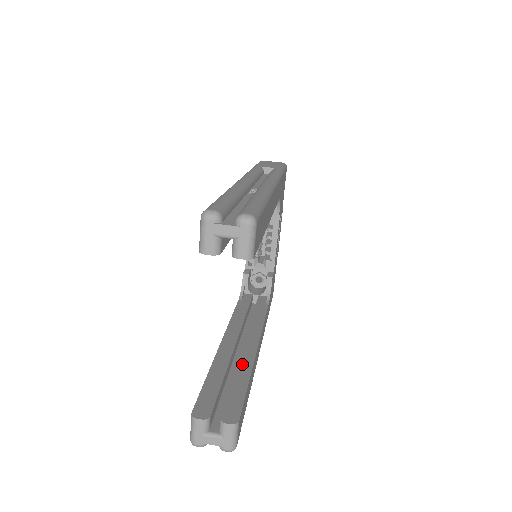
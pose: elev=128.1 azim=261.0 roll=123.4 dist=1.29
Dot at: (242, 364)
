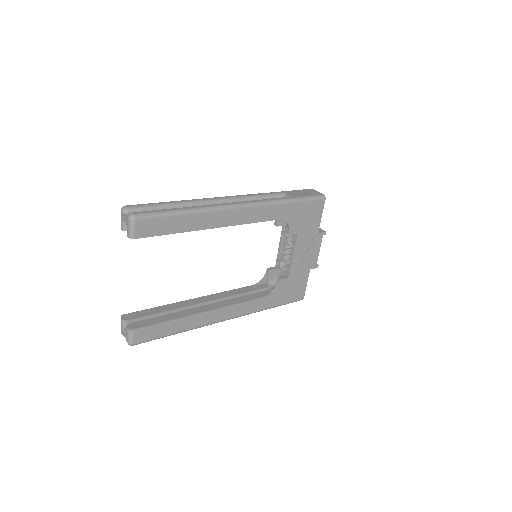
Dot at: (183, 312)
